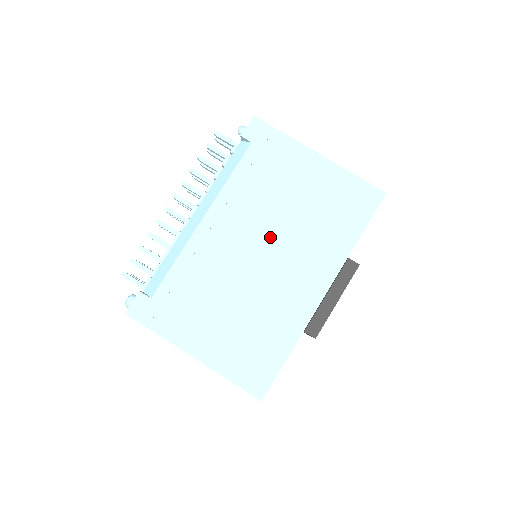
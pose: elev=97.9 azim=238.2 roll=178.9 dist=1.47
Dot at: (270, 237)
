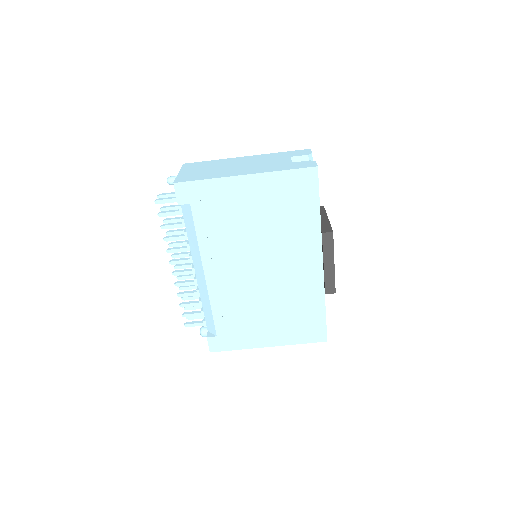
Dot at: (258, 255)
